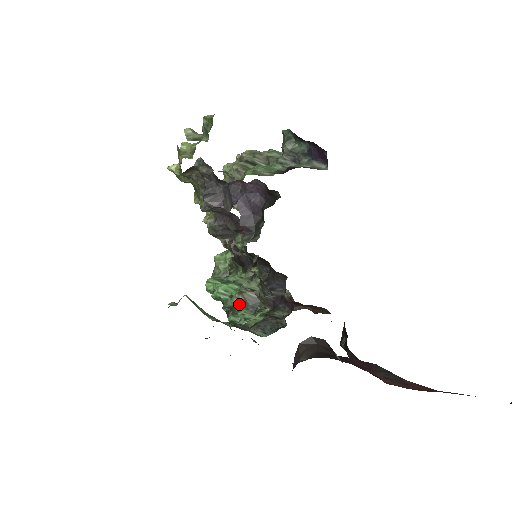
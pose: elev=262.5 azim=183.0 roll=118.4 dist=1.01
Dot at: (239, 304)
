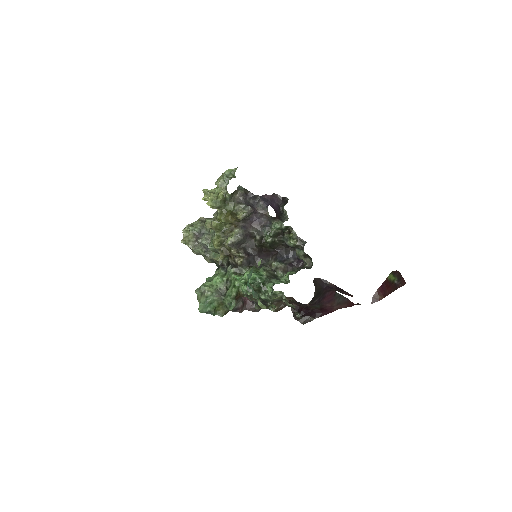
Dot at: (269, 277)
